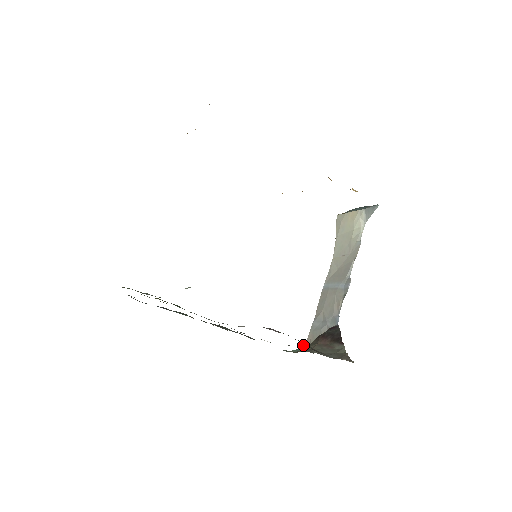
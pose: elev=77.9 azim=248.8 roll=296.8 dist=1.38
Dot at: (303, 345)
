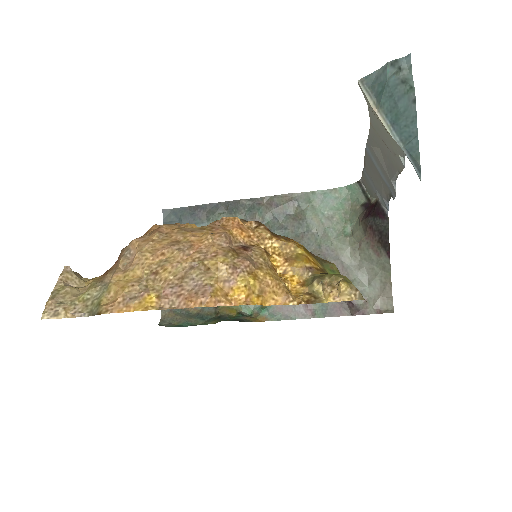
Dot at: (358, 181)
